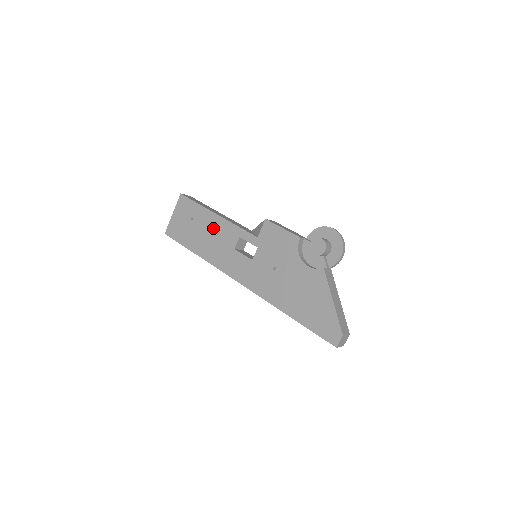
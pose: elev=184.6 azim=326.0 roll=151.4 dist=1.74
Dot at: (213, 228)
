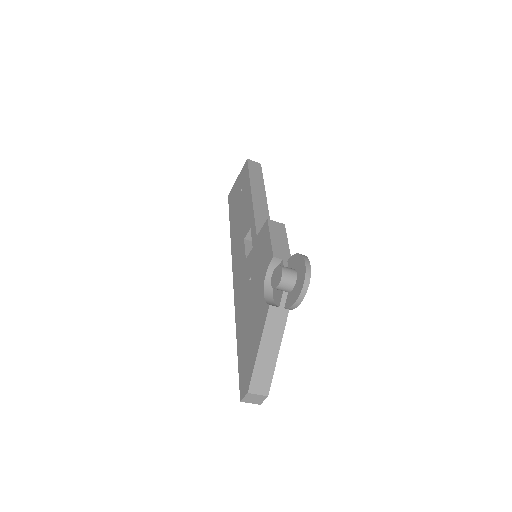
Dot at: (245, 208)
